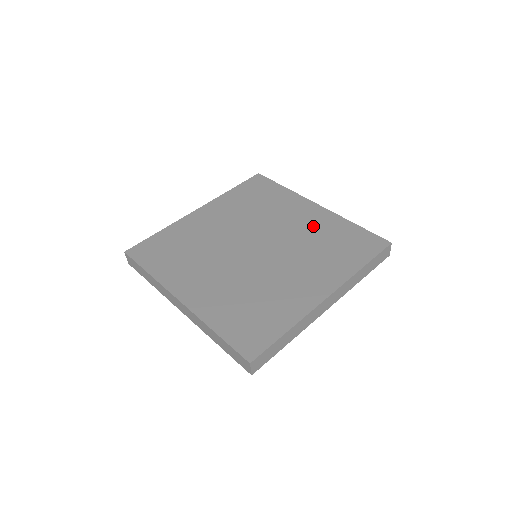
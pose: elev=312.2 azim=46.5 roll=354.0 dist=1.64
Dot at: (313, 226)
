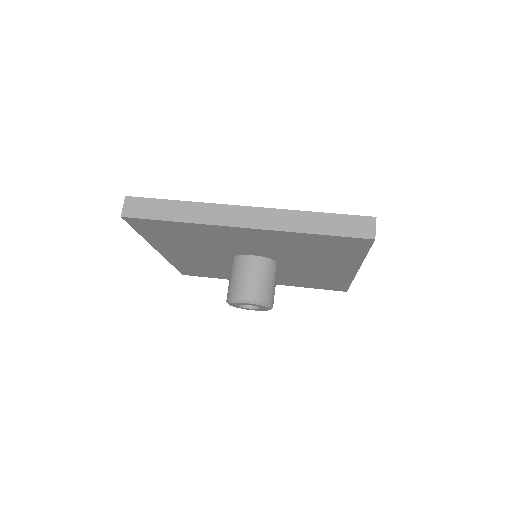
Dot at: occluded
